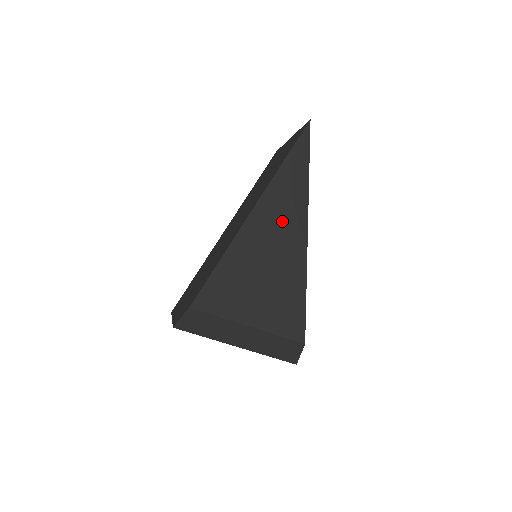
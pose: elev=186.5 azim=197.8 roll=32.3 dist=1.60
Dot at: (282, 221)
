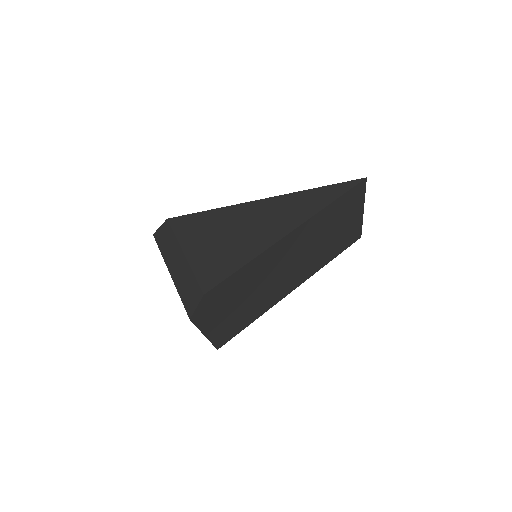
Dot at: (278, 216)
